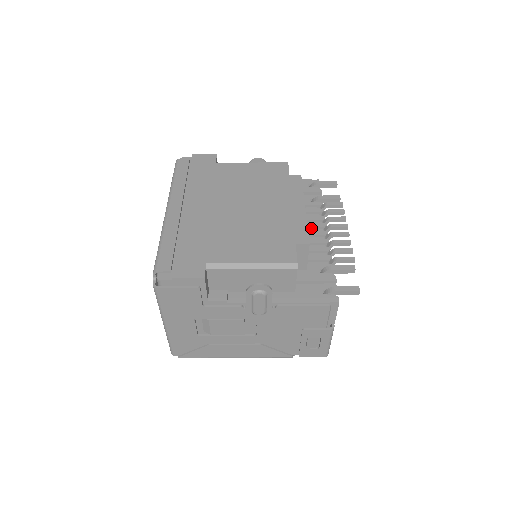
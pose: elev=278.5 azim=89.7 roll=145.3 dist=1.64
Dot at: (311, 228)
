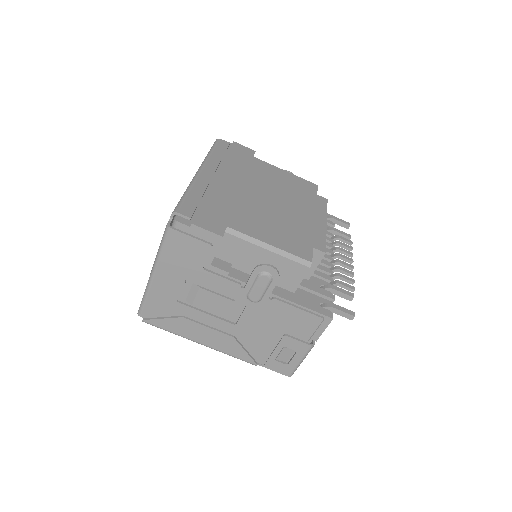
Dot at: occluded
